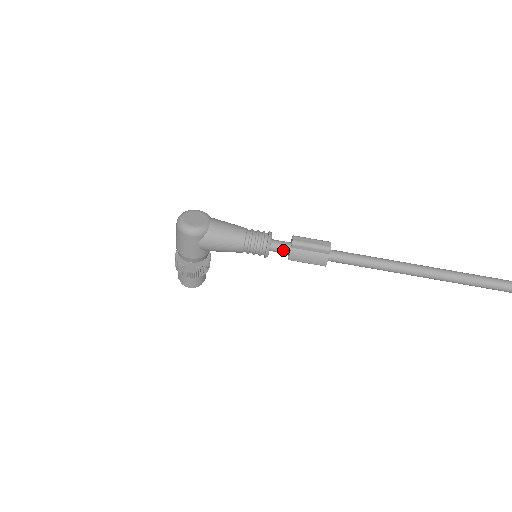
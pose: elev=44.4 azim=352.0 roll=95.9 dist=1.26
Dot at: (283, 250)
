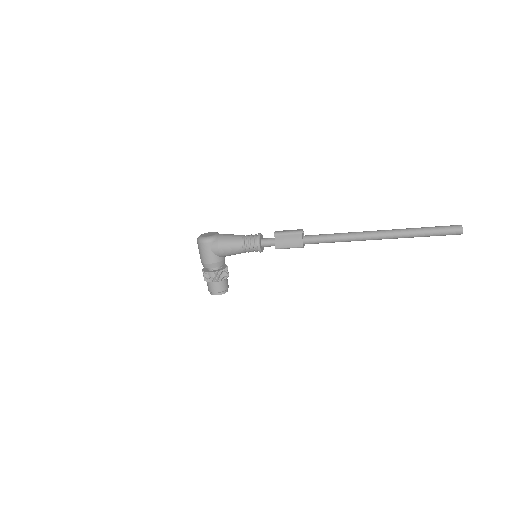
Dot at: (270, 242)
